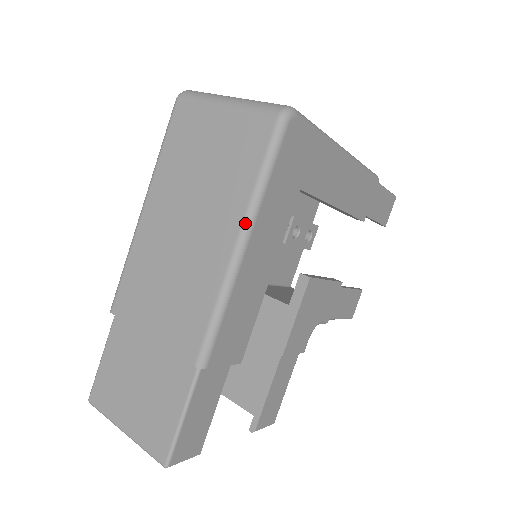
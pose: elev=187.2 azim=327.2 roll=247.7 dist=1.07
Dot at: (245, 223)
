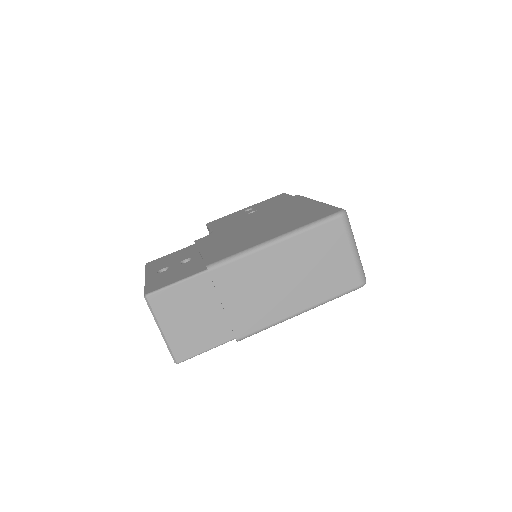
Dot at: (312, 308)
